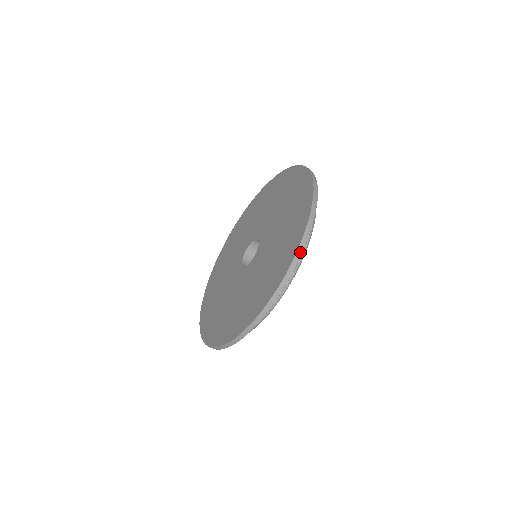
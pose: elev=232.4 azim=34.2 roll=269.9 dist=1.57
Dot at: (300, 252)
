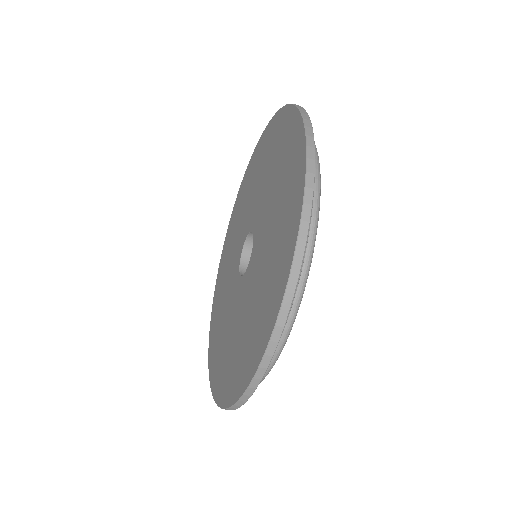
Dot at: (301, 108)
